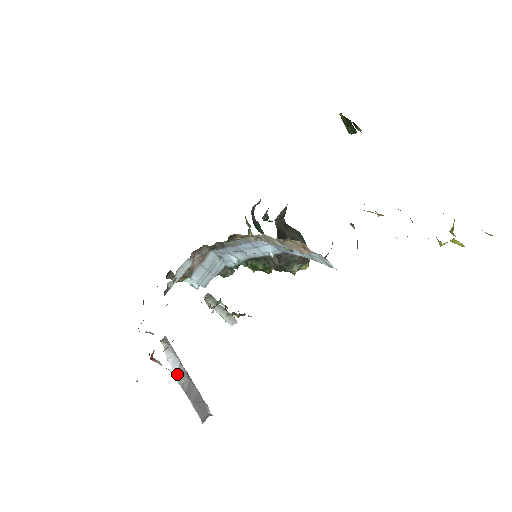
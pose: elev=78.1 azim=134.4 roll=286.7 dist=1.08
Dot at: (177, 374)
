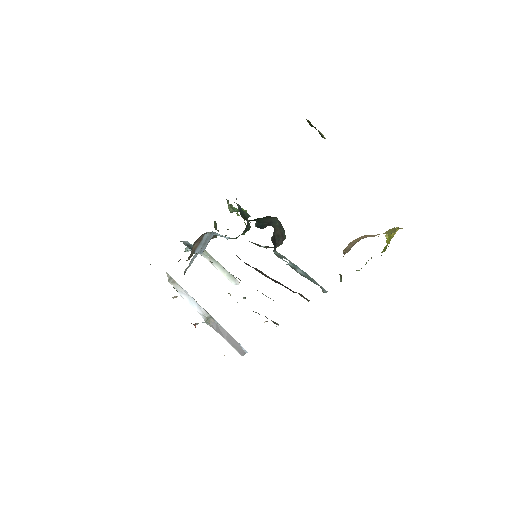
Dot at: (207, 322)
